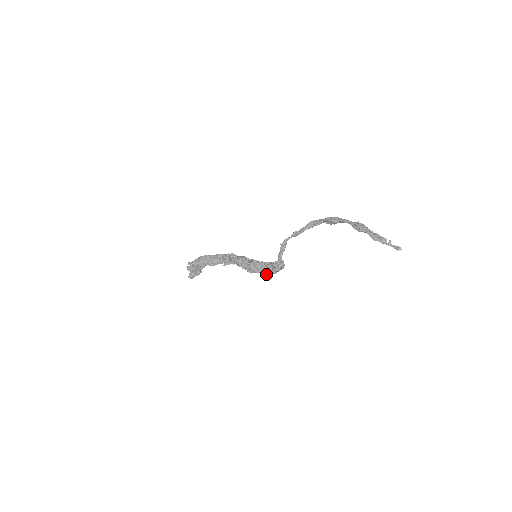
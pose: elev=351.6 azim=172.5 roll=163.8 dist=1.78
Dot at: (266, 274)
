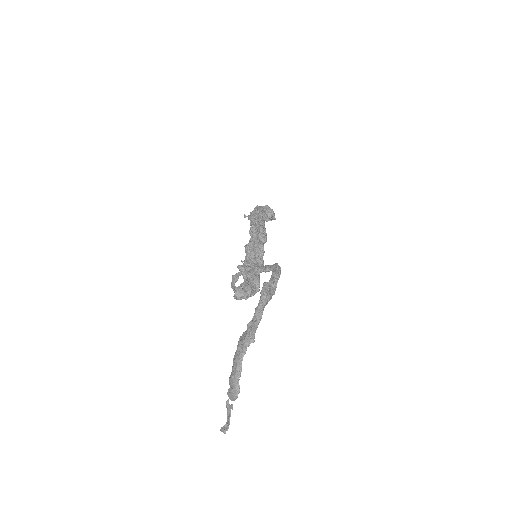
Dot at: occluded
